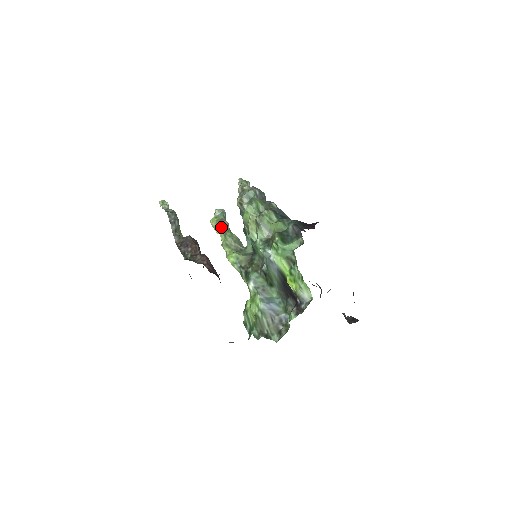
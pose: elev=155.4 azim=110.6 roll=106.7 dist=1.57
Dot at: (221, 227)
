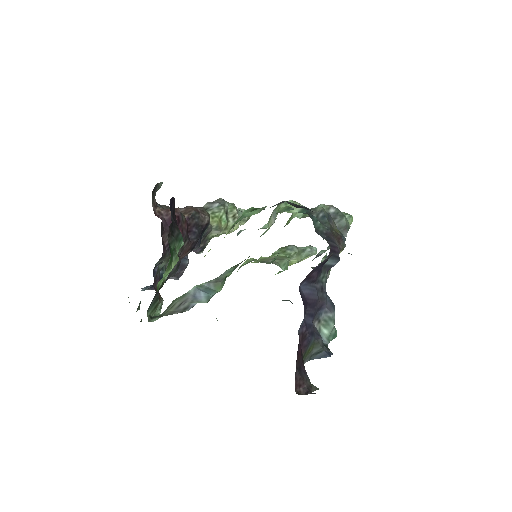
Dot at: (282, 248)
